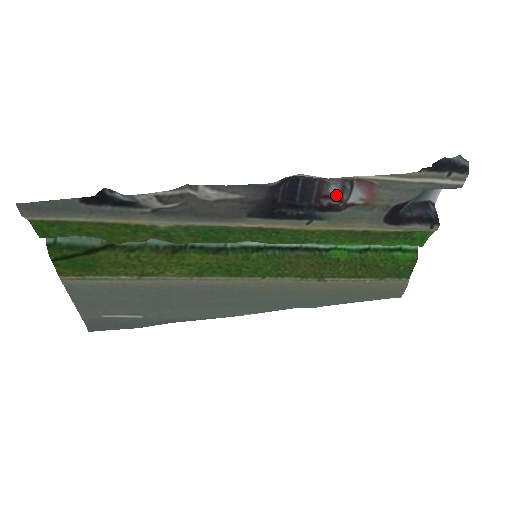
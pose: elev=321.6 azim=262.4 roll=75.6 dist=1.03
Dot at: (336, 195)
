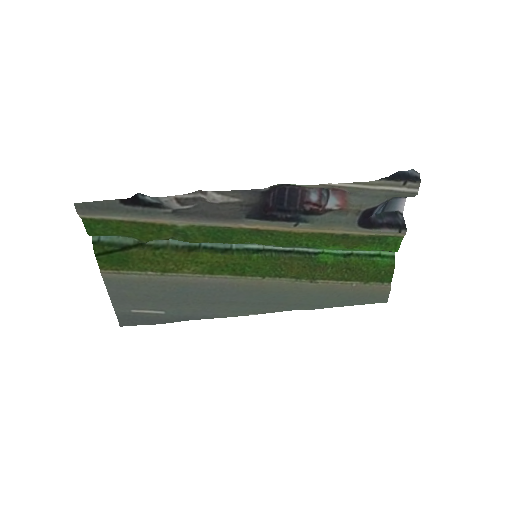
Dot at: (316, 201)
